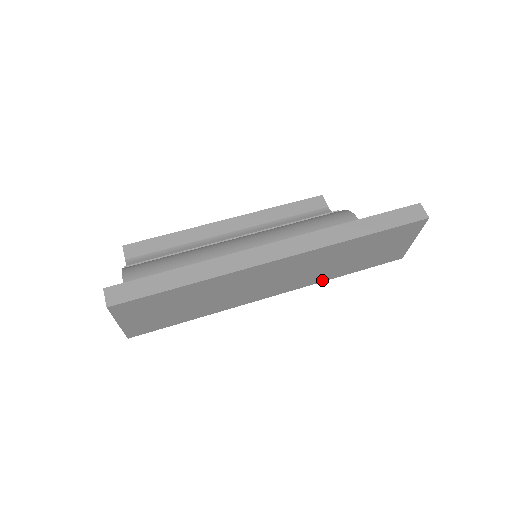
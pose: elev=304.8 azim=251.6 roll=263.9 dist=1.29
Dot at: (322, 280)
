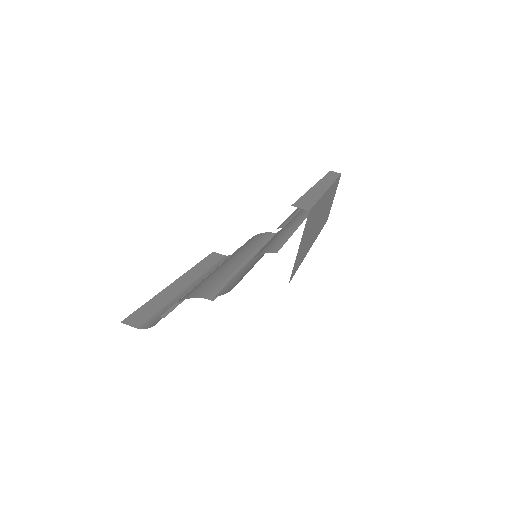
Dot at: occluded
